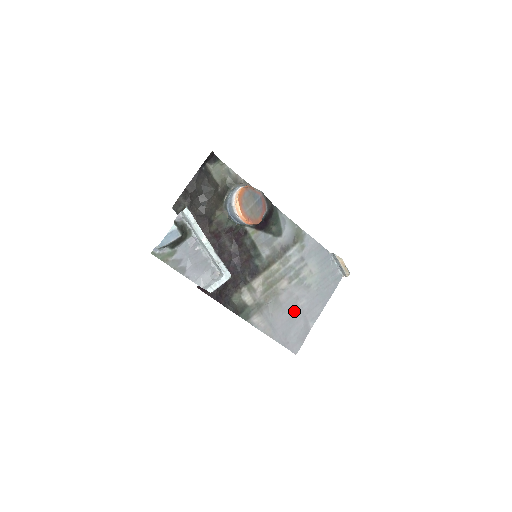
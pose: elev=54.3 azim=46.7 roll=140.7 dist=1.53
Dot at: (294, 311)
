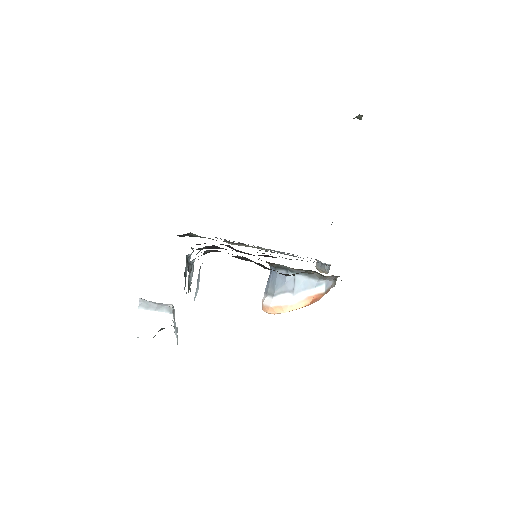
Dot at: occluded
